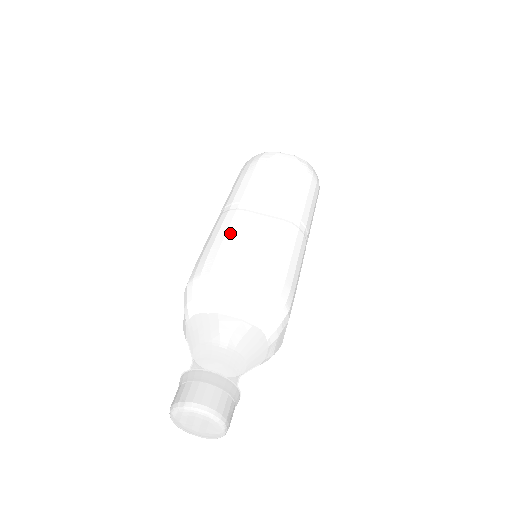
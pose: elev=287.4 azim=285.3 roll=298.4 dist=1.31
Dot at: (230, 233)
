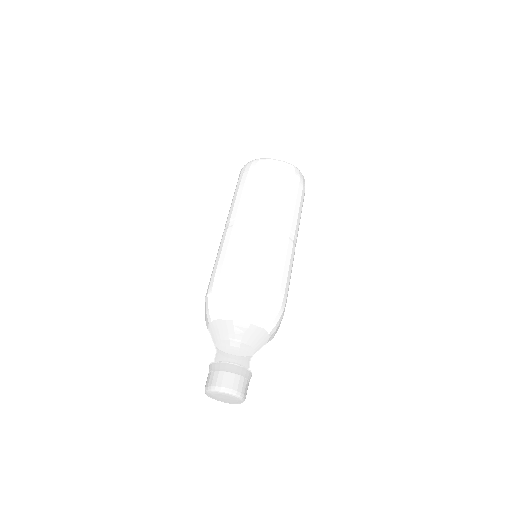
Dot at: (236, 250)
